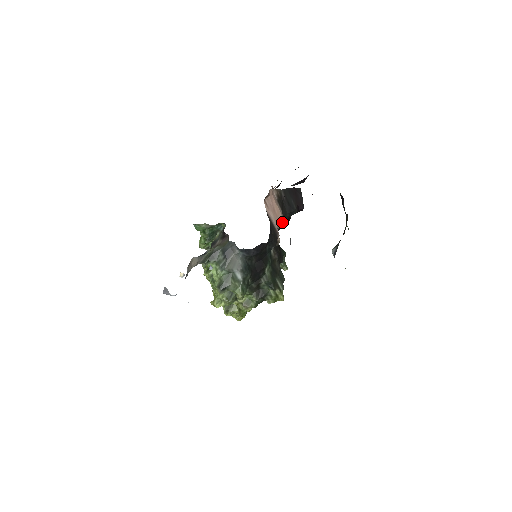
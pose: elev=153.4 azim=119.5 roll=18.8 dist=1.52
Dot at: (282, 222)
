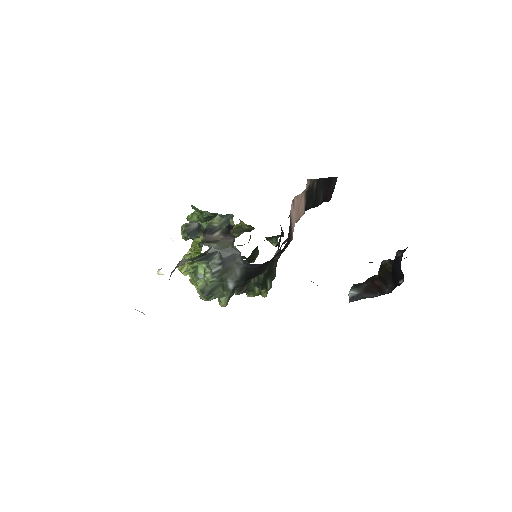
Dot at: occluded
